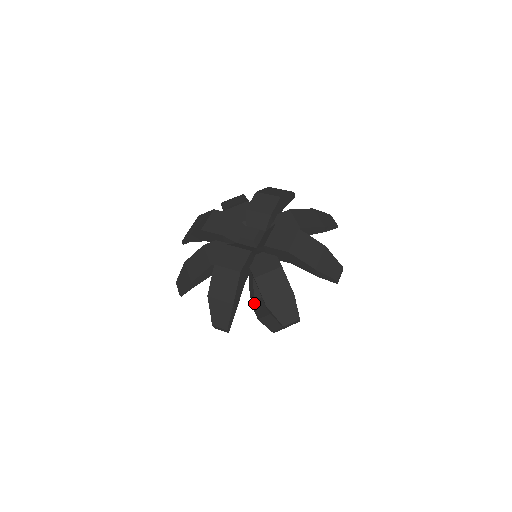
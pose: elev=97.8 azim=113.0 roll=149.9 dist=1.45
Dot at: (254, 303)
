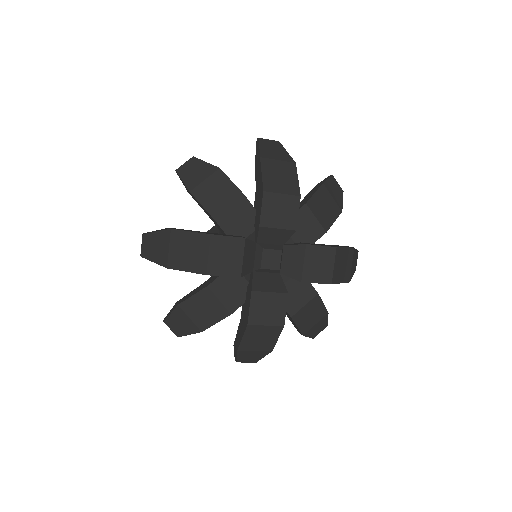
Dot at: occluded
